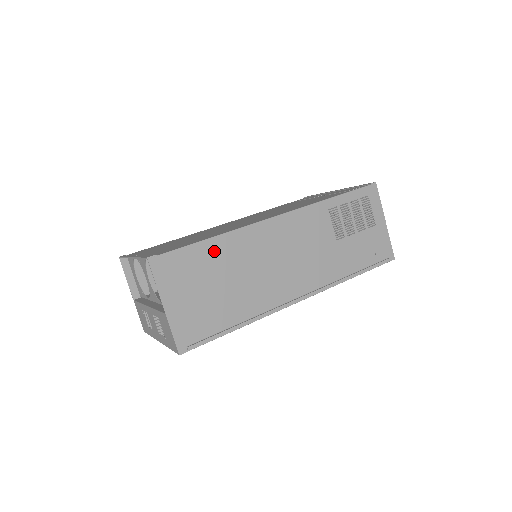
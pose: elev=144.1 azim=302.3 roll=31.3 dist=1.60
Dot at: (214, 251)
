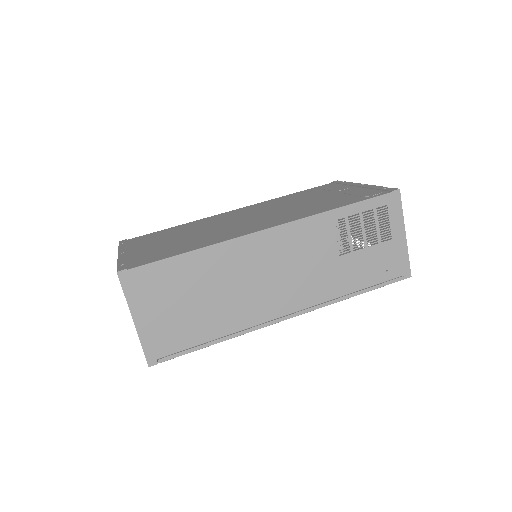
Dot at: (191, 266)
